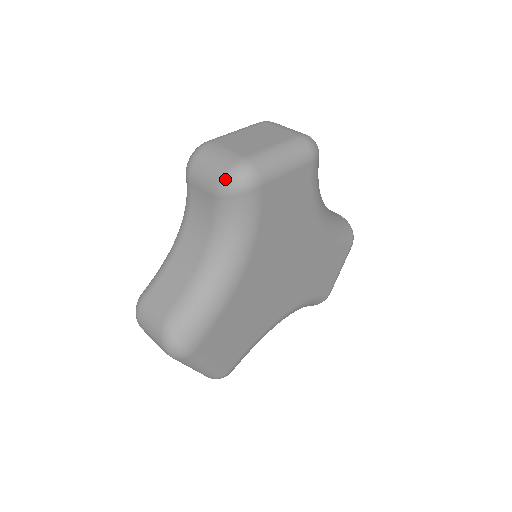
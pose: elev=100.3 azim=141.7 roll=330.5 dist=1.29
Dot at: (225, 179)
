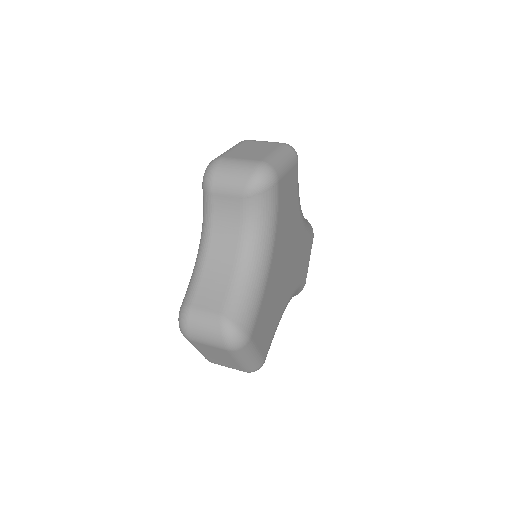
Dot at: (252, 180)
